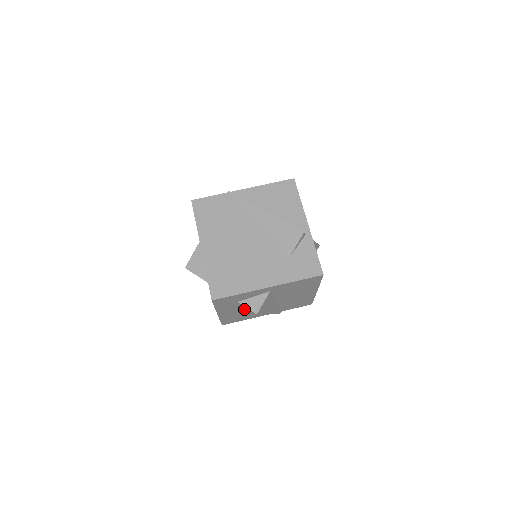
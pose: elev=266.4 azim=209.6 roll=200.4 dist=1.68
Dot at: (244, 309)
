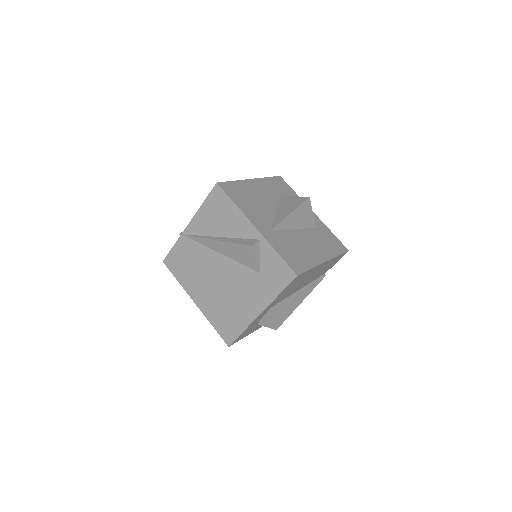
Dot at: occluded
